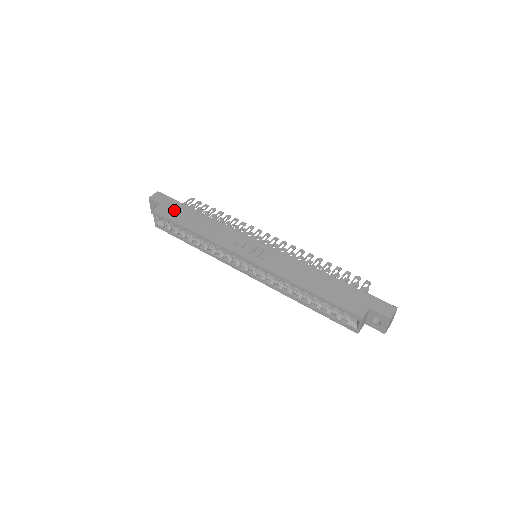
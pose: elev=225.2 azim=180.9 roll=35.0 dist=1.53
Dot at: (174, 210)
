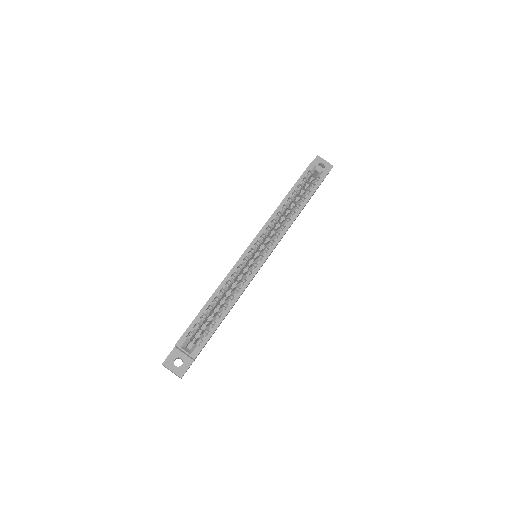
Dot at: occluded
